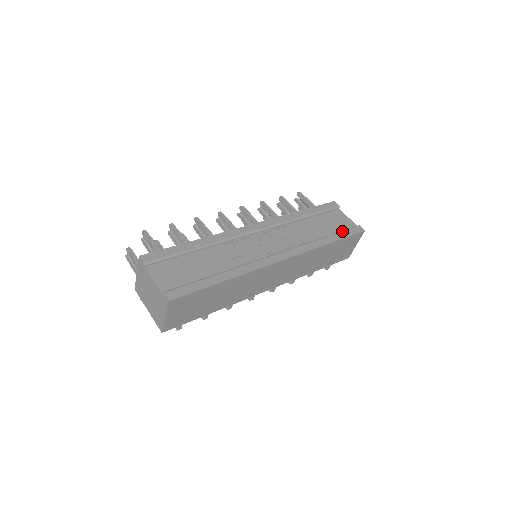
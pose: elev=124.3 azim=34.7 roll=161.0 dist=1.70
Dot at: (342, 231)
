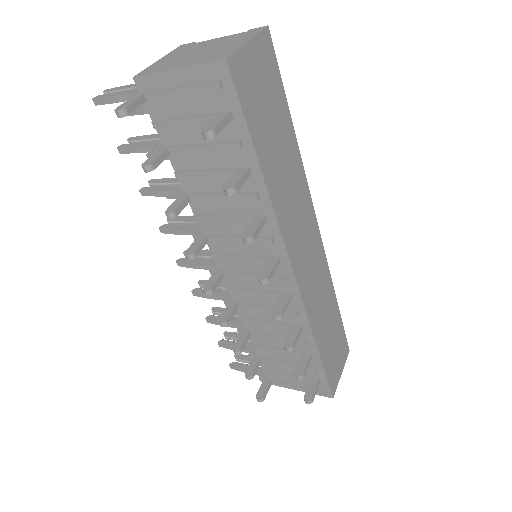
Dot at: occluded
